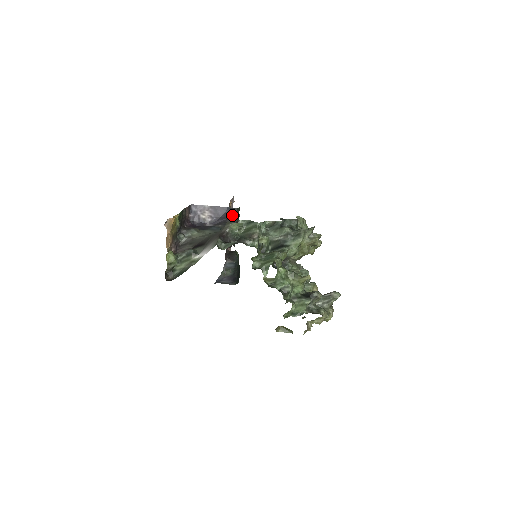
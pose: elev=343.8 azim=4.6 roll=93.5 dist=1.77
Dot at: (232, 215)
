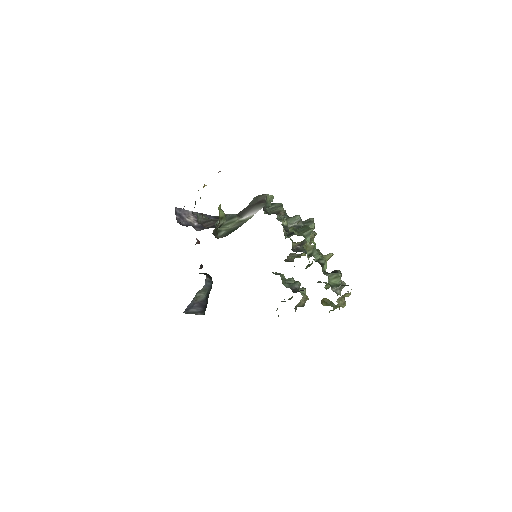
Dot at: occluded
